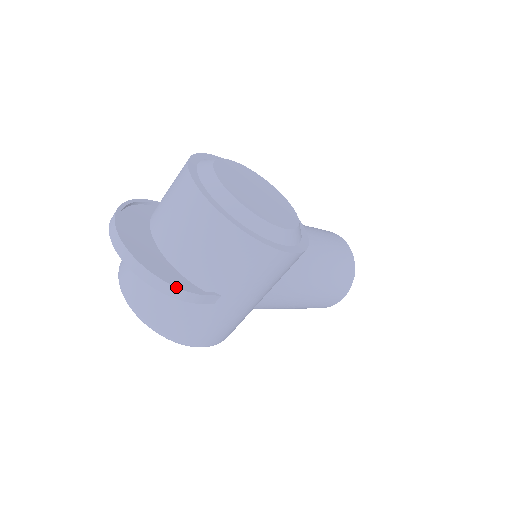
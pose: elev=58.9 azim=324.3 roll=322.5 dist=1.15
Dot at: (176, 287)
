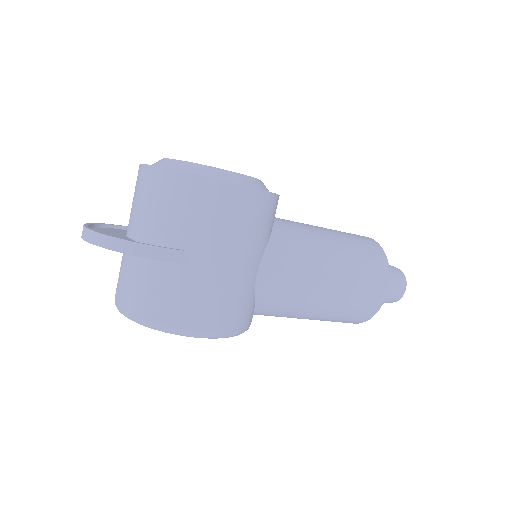
Dot at: (131, 241)
